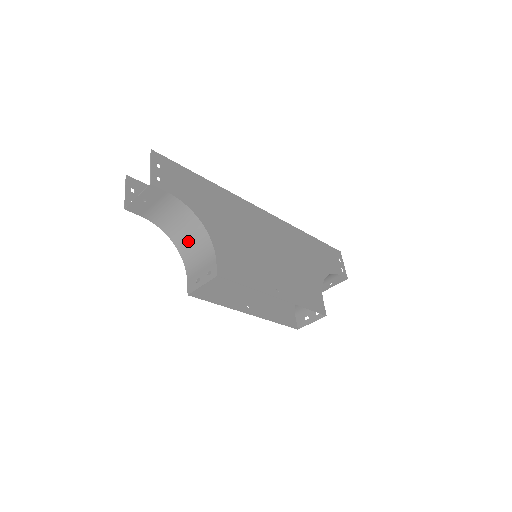
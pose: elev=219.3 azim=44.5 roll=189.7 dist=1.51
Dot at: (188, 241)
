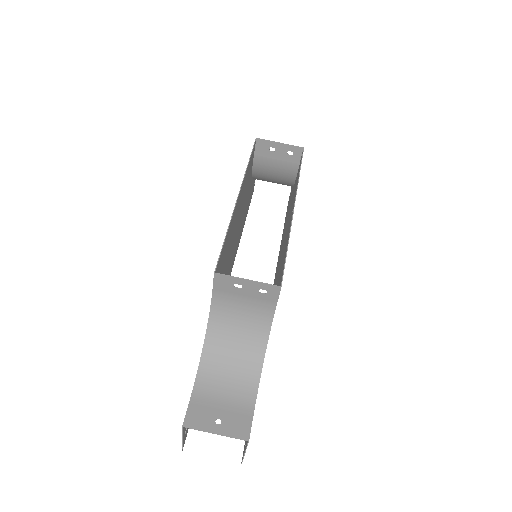
Dot at: (269, 179)
